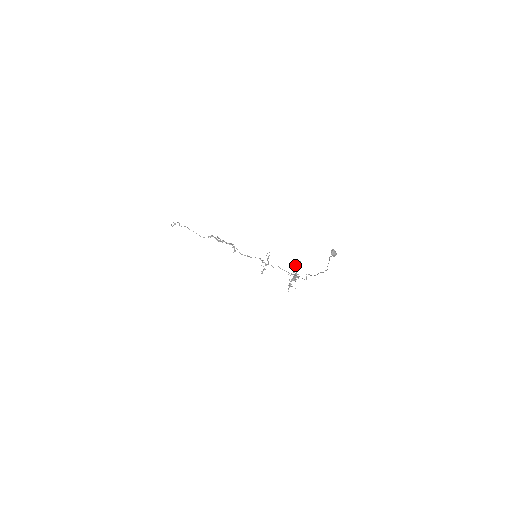
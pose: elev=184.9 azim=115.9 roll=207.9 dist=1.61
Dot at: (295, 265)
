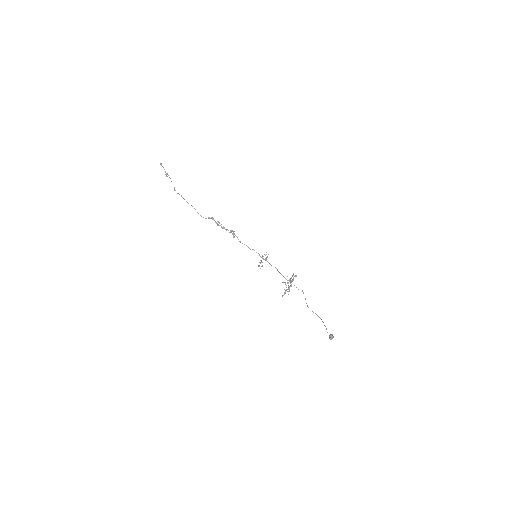
Dot at: (292, 279)
